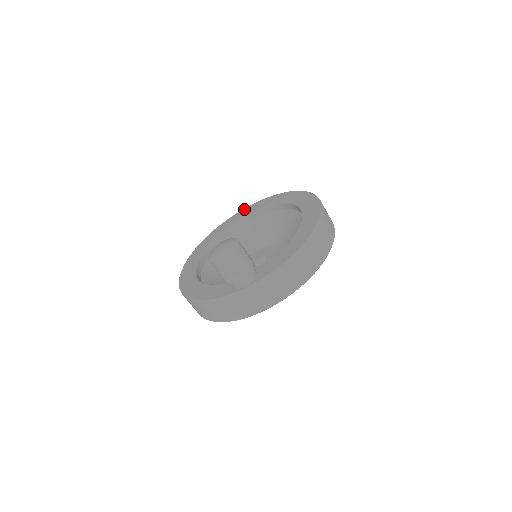
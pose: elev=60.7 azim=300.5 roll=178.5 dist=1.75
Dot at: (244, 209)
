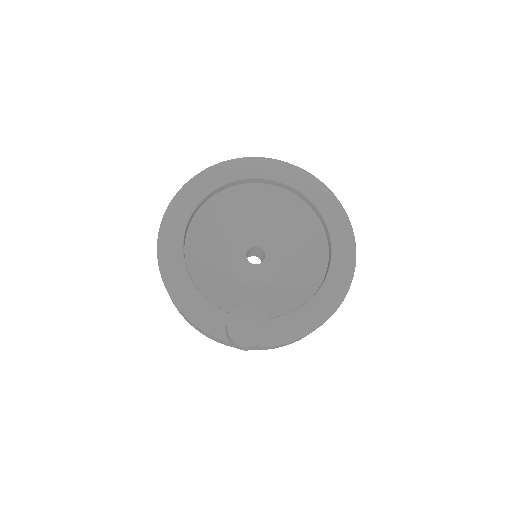
Dot at: (267, 161)
